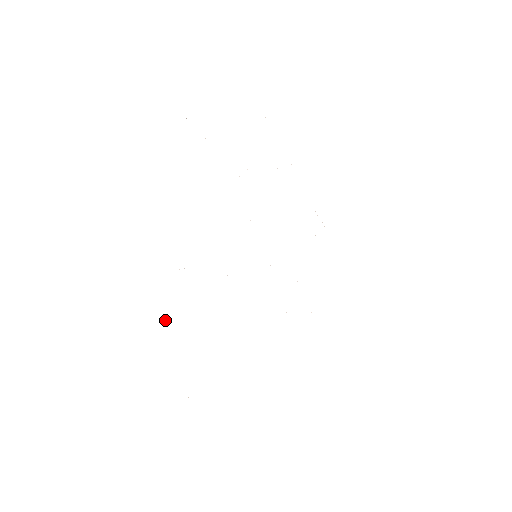
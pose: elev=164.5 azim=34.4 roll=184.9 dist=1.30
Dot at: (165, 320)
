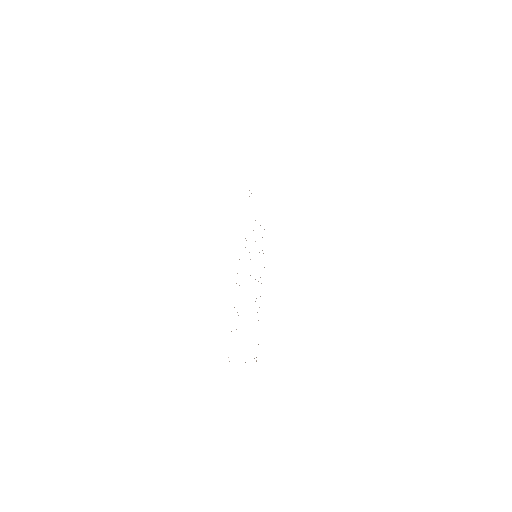
Dot at: occluded
